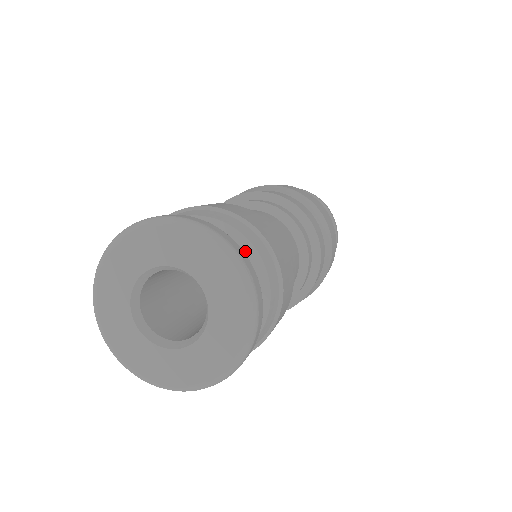
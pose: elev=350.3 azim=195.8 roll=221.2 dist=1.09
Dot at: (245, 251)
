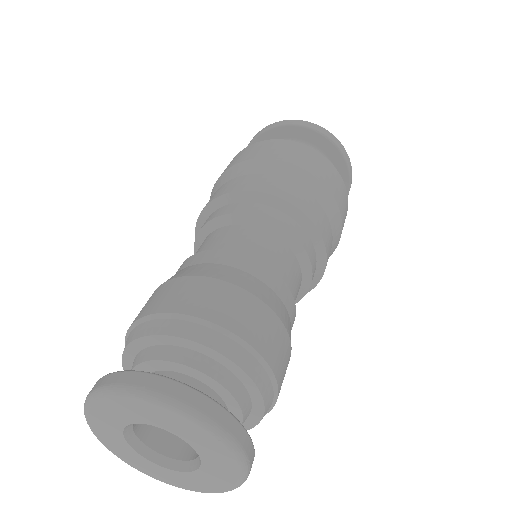
Dot at: (249, 390)
